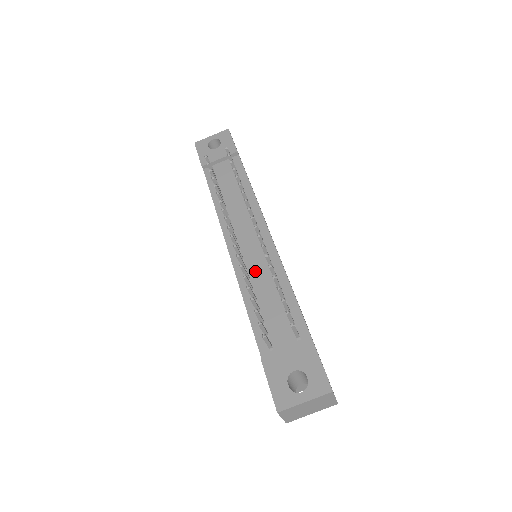
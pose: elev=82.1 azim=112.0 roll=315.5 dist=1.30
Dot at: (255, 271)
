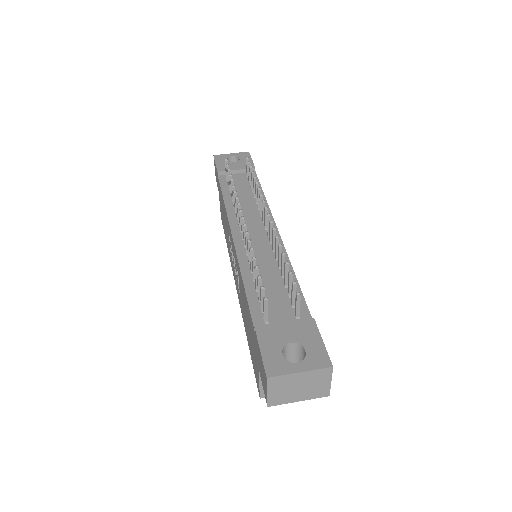
Dot at: (258, 257)
